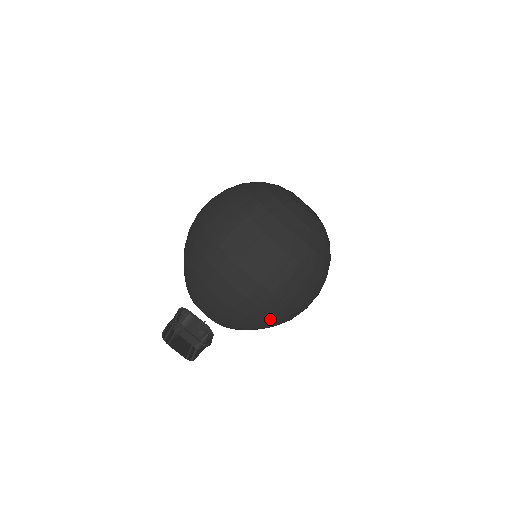
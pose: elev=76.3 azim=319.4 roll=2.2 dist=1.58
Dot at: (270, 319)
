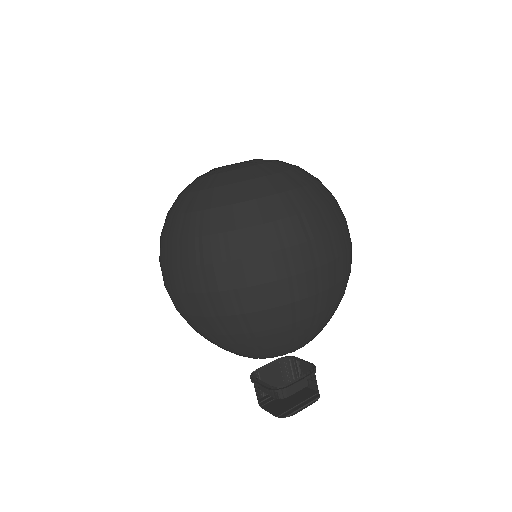
Dot at: (236, 322)
